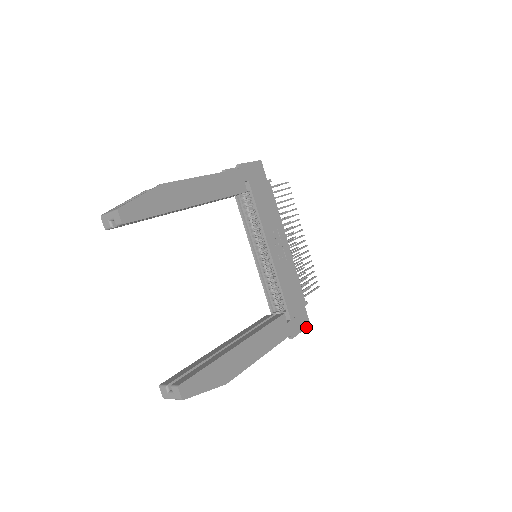
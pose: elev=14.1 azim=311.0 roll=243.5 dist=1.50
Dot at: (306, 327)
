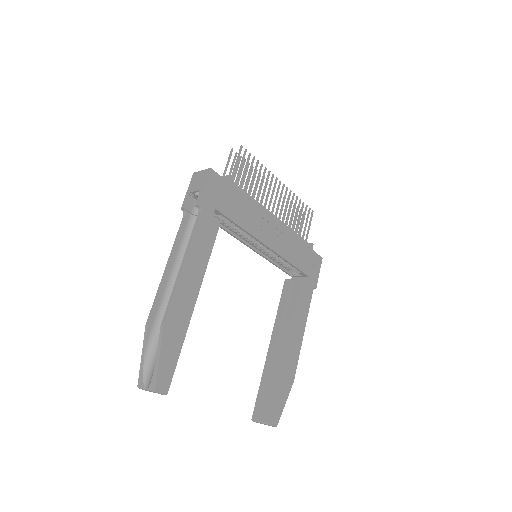
Dot at: (320, 265)
